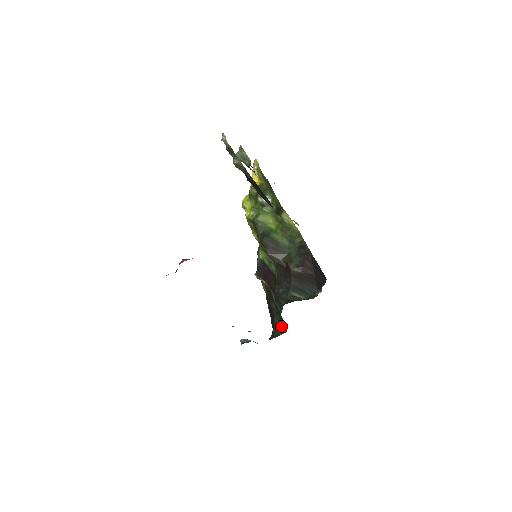
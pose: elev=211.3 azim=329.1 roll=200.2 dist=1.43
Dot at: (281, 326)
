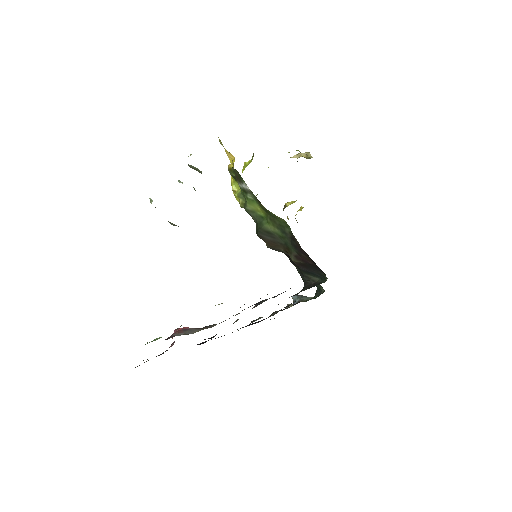
Dot at: (319, 285)
